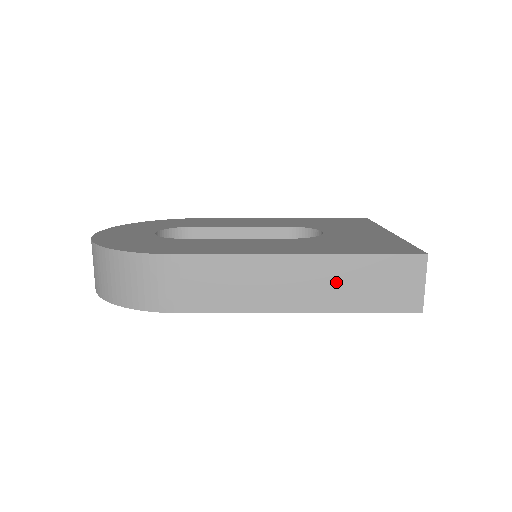
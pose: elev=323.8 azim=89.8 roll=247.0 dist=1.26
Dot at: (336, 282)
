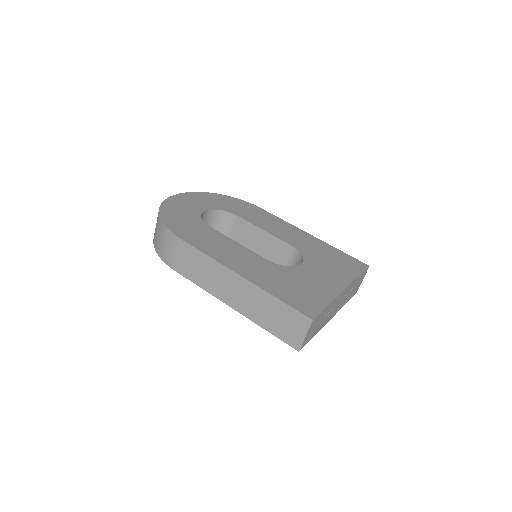
Dot at: (256, 304)
